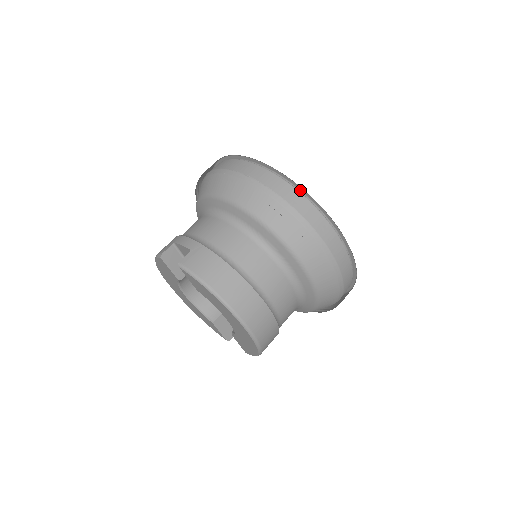
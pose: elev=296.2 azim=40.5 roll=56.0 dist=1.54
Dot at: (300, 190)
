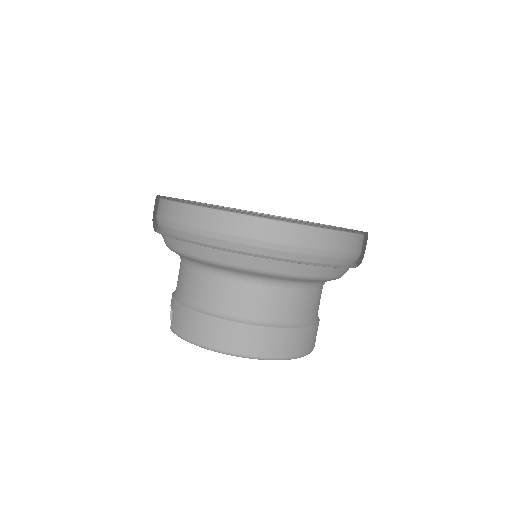
Dot at: (199, 203)
